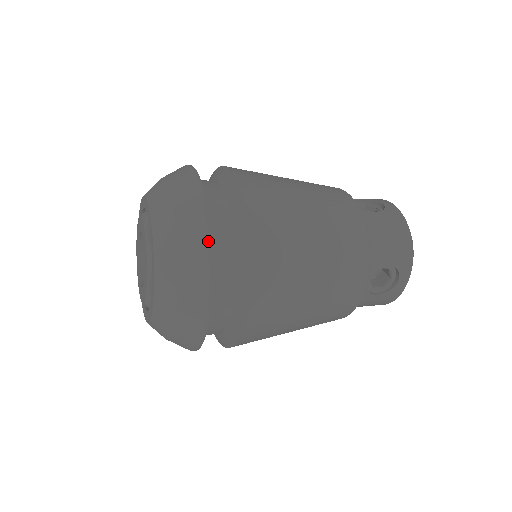
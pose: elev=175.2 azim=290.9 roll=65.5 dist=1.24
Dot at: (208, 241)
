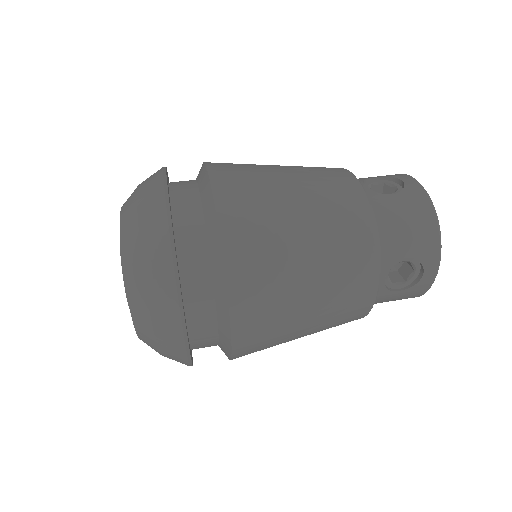
Dot at: (172, 260)
